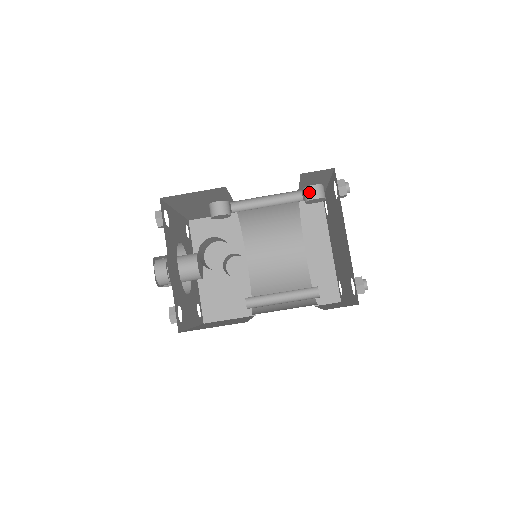
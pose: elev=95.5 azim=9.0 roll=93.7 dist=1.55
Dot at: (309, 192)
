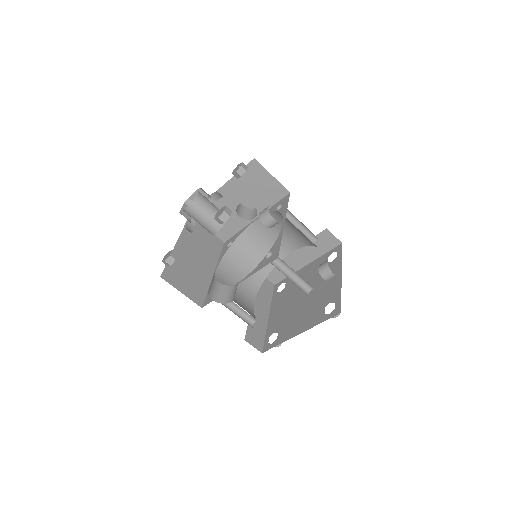
Dot at: (326, 272)
